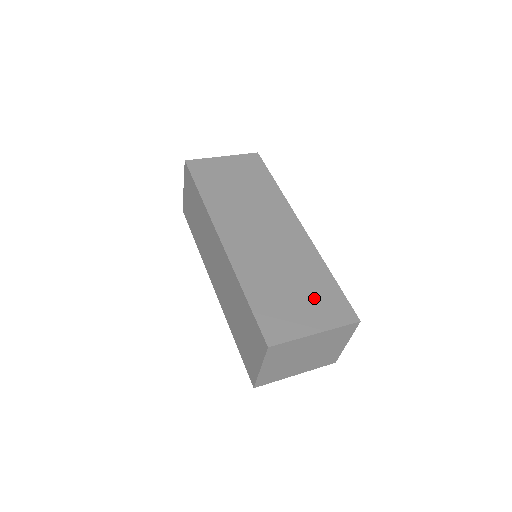
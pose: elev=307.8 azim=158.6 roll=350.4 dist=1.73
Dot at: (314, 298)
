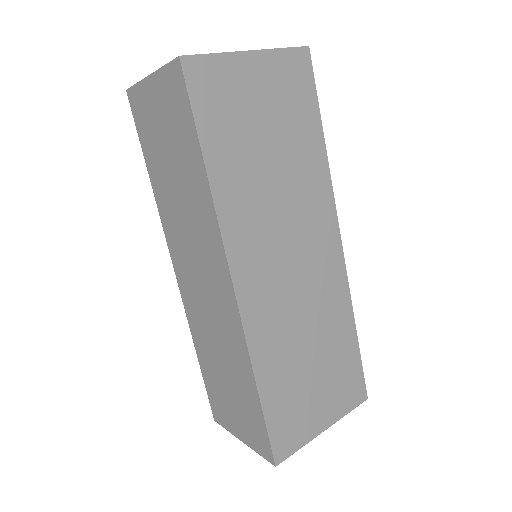
Dot at: (332, 377)
